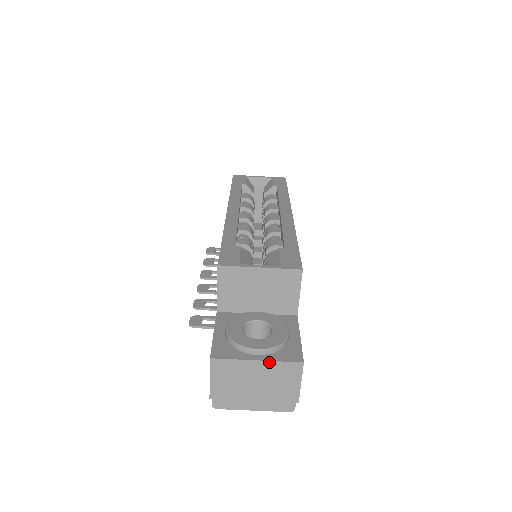
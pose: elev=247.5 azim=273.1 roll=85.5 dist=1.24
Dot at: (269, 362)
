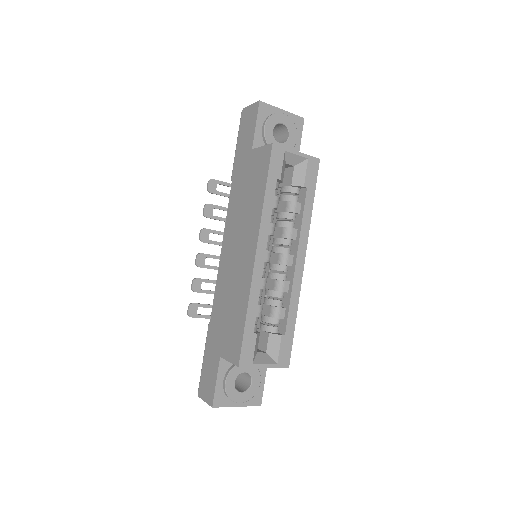
Dot at: (243, 406)
